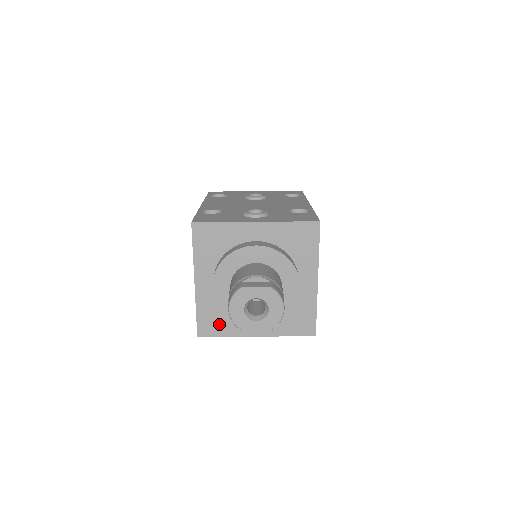
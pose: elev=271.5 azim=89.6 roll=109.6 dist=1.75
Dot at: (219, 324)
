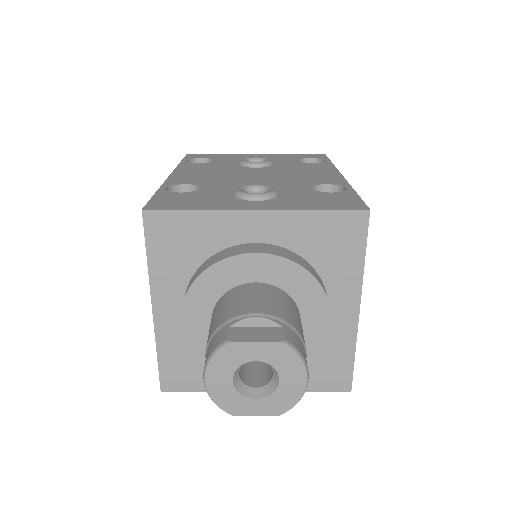
Dot at: (195, 373)
